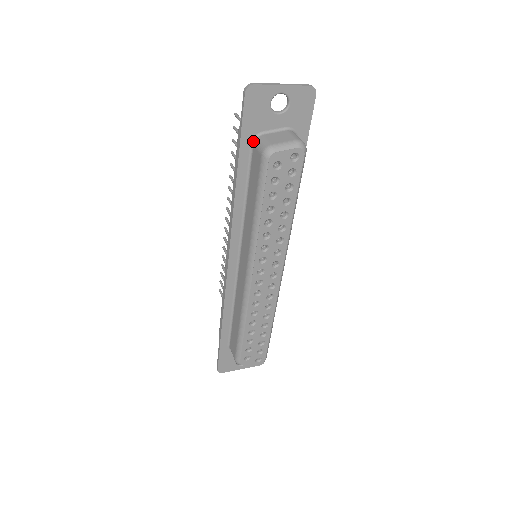
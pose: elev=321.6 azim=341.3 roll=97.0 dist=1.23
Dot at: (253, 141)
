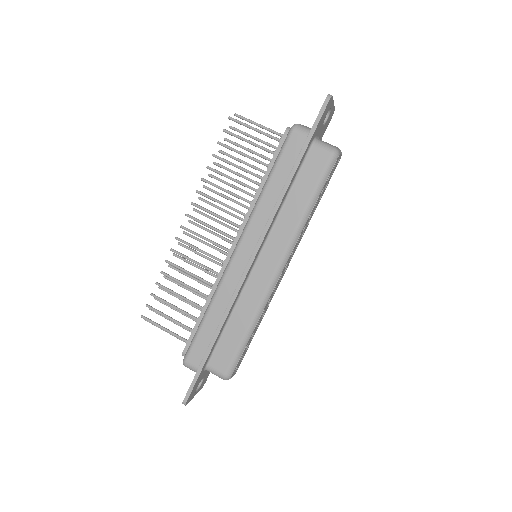
Dot at: (312, 143)
